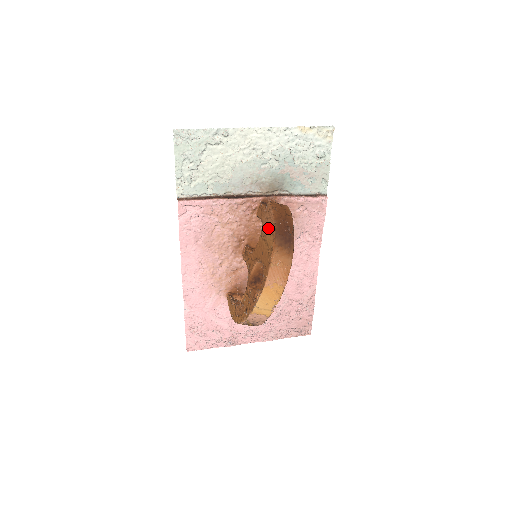
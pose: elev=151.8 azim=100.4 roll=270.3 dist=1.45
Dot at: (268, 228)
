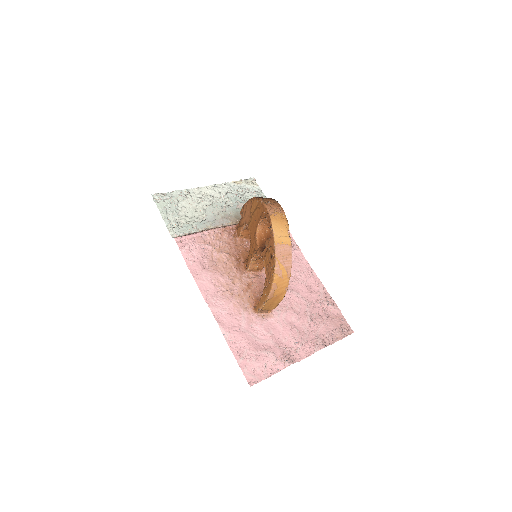
Dot at: (249, 209)
